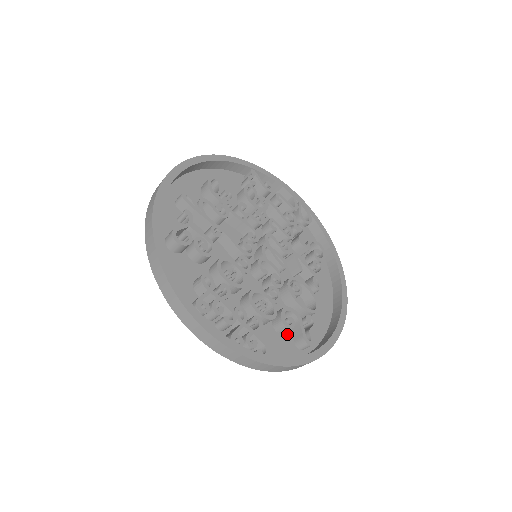
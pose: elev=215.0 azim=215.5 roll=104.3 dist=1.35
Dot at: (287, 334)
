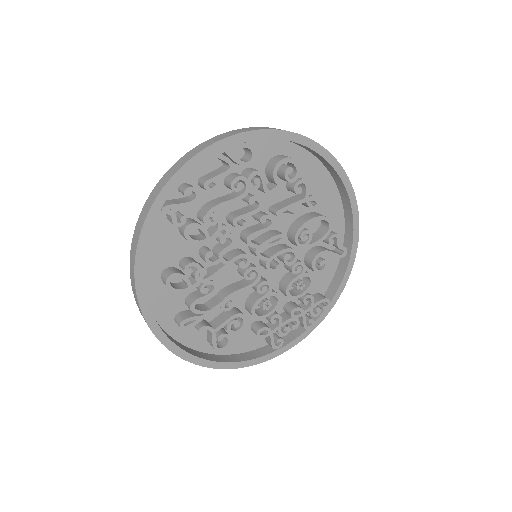
Dot at: (322, 257)
